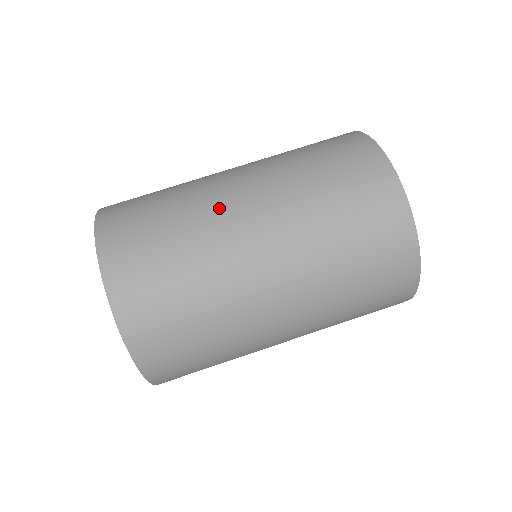
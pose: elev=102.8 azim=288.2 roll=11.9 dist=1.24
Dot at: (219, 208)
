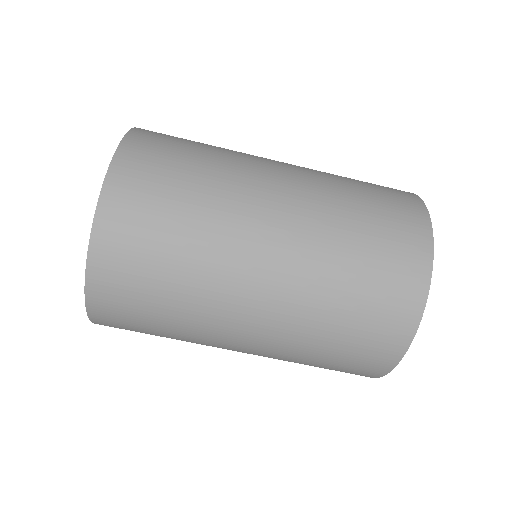
Dot at: (248, 201)
